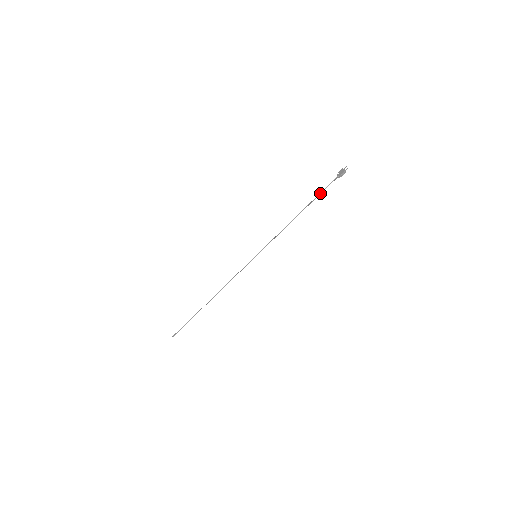
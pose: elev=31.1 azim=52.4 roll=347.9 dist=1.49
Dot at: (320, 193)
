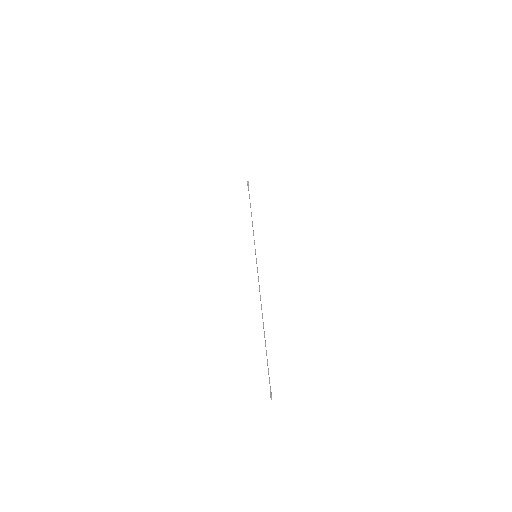
Dot at: (249, 198)
